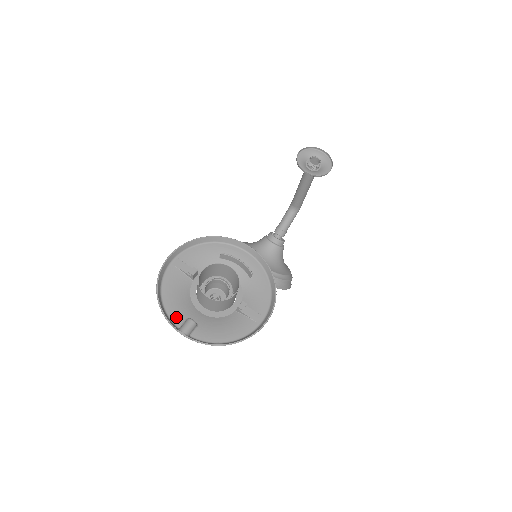
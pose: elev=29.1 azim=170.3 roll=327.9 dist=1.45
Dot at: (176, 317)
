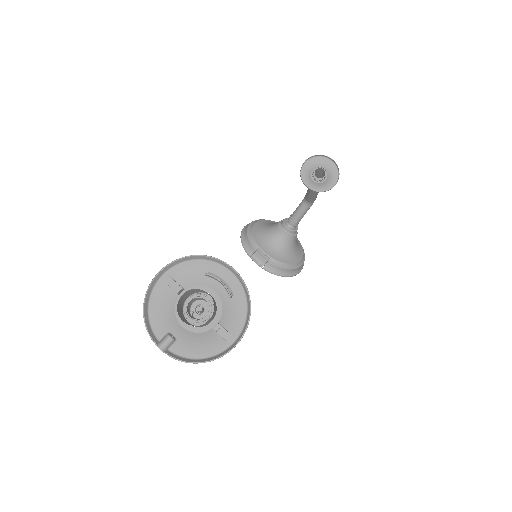
Dot at: (159, 330)
